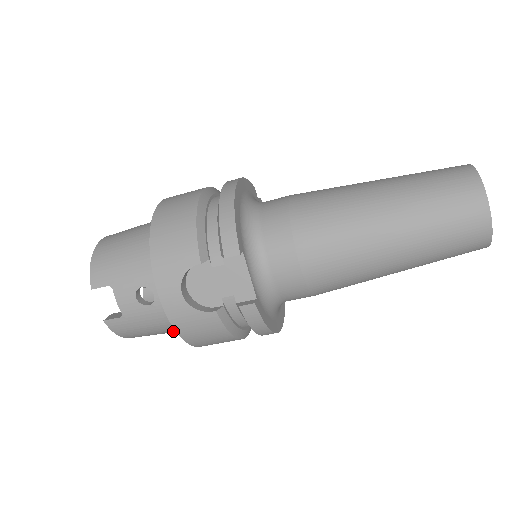
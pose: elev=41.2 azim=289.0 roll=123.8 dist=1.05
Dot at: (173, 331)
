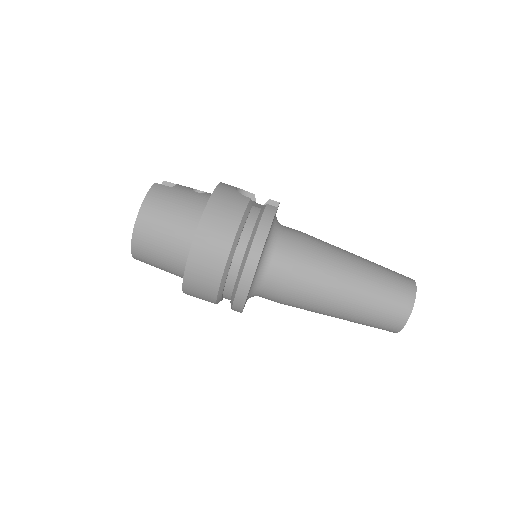
Dot at: (184, 217)
